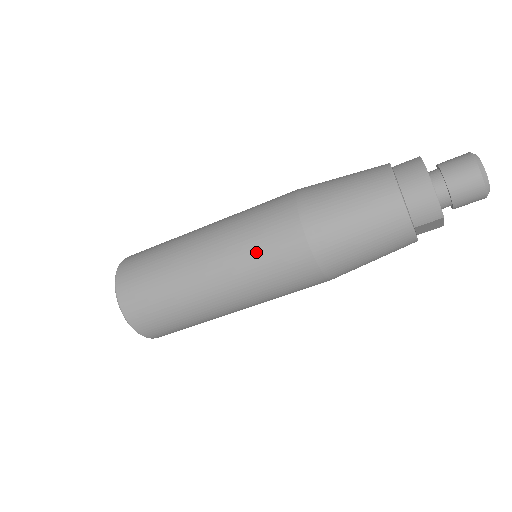
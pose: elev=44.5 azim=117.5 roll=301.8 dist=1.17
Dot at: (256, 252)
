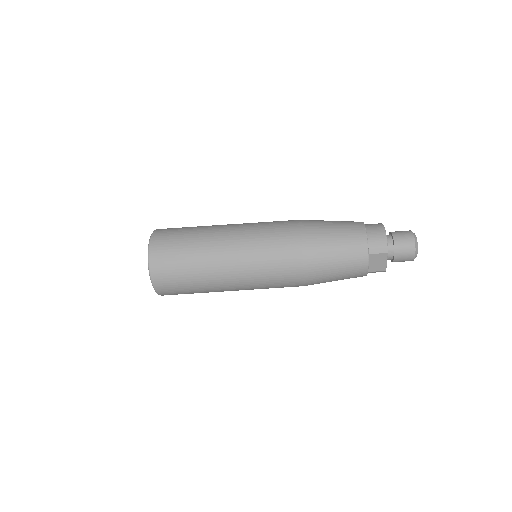
Dot at: (265, 234)
